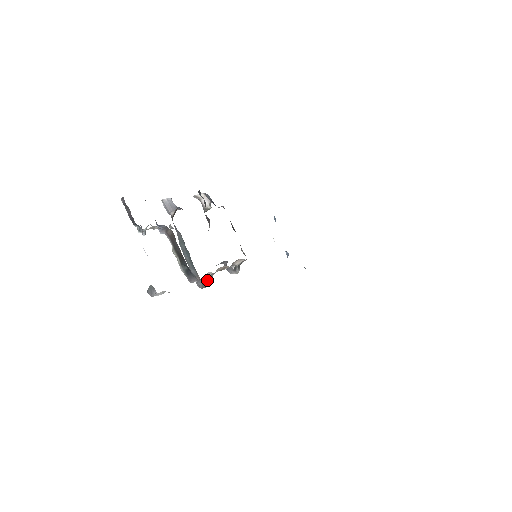
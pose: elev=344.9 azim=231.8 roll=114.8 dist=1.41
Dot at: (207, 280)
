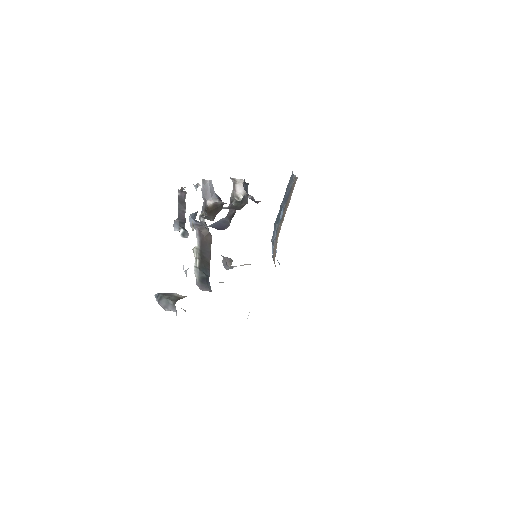
Dot at: occluded
